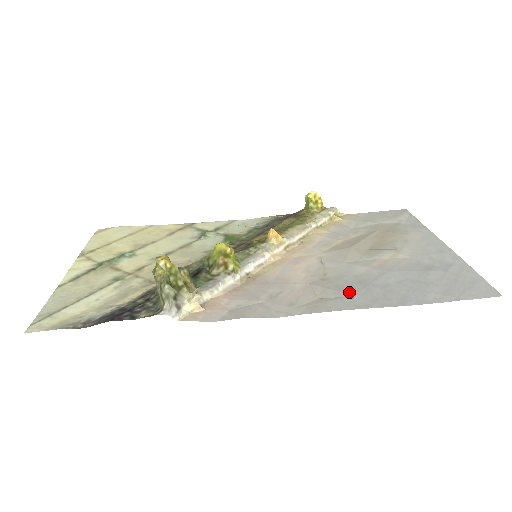
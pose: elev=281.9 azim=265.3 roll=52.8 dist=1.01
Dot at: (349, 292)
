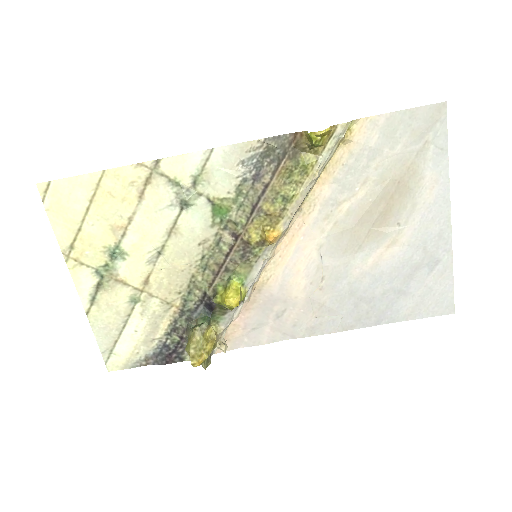
Dot at: (340, 310)
